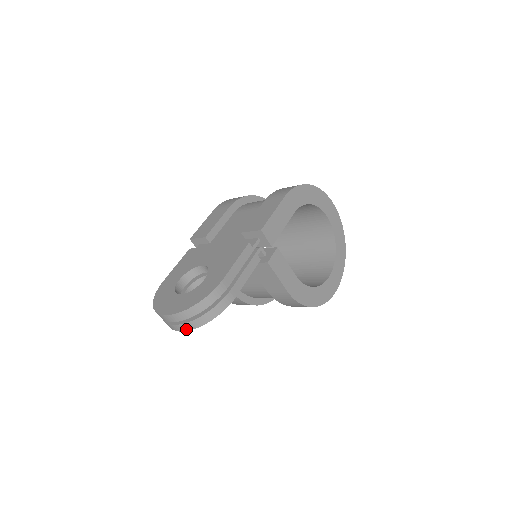
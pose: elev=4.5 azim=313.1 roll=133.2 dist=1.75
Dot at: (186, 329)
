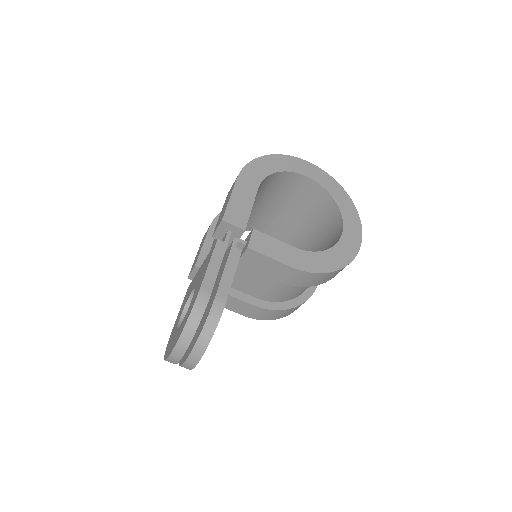
Dot at: (196, 360)
